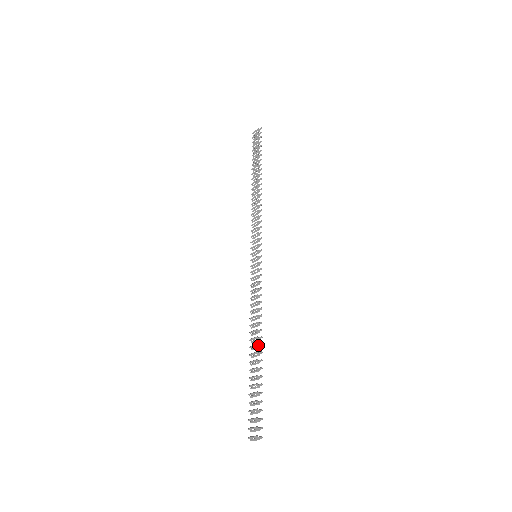
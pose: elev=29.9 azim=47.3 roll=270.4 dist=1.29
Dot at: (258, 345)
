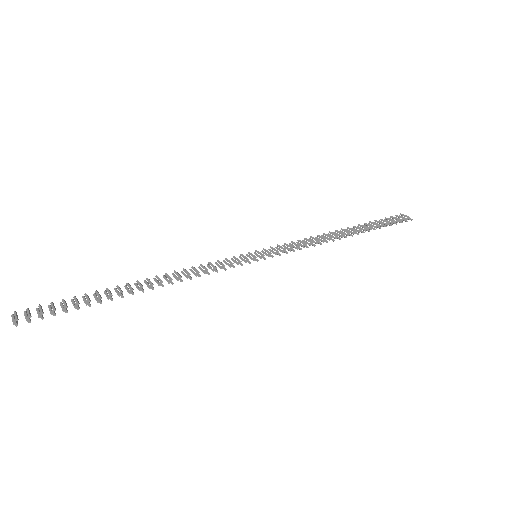
Dot at: (142, 288)
